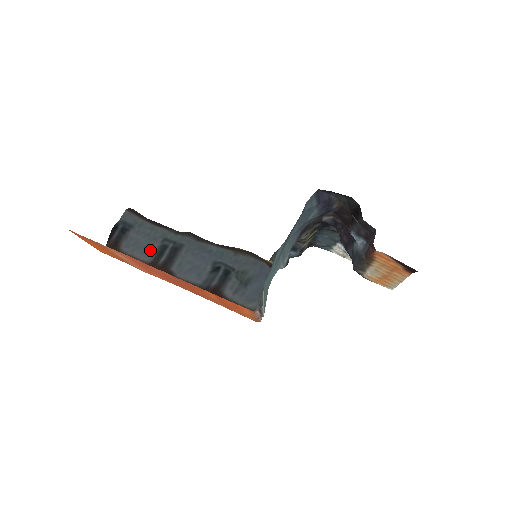
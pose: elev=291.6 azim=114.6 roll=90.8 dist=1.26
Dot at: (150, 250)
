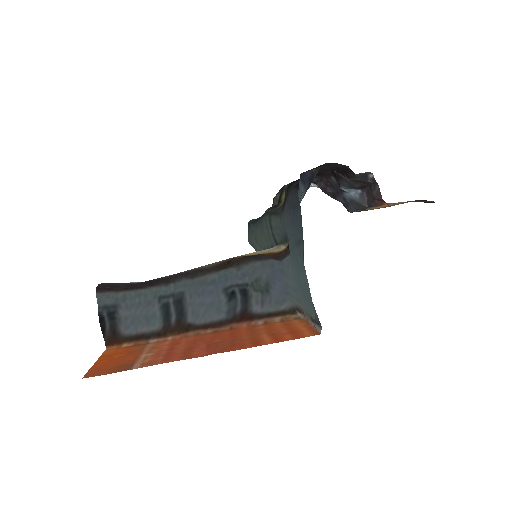
Dot at: (153, 317)
